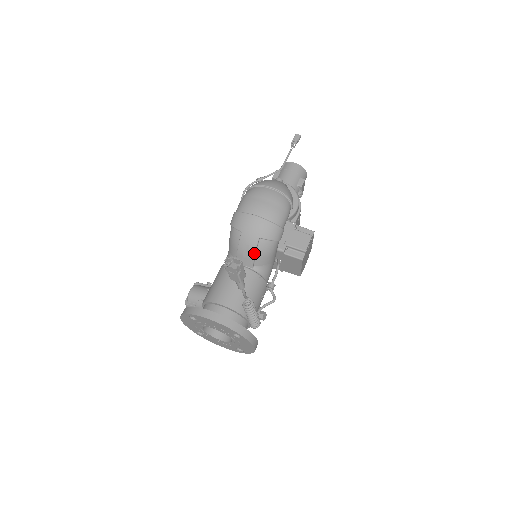
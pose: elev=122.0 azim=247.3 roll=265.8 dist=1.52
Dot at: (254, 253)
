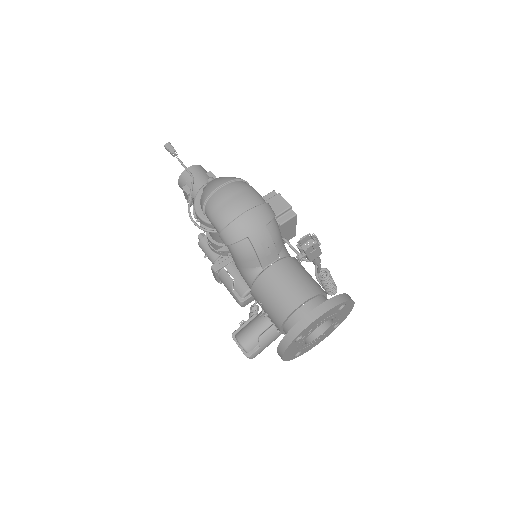
Dot at: (273, 242)
